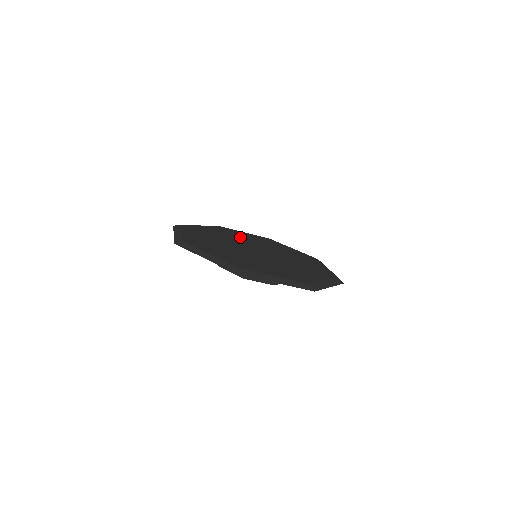
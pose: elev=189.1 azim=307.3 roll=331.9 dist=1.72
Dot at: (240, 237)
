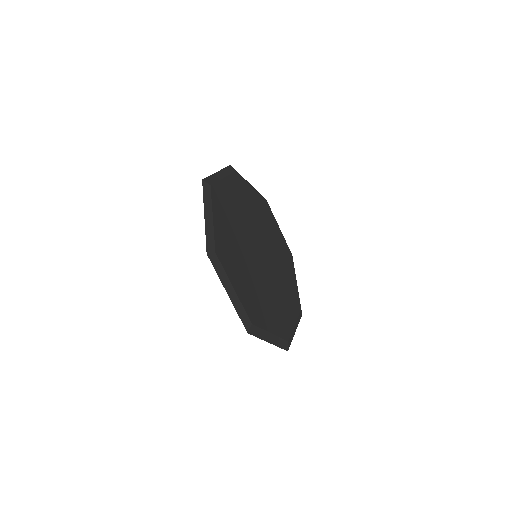
Dot at: (250, 209)
